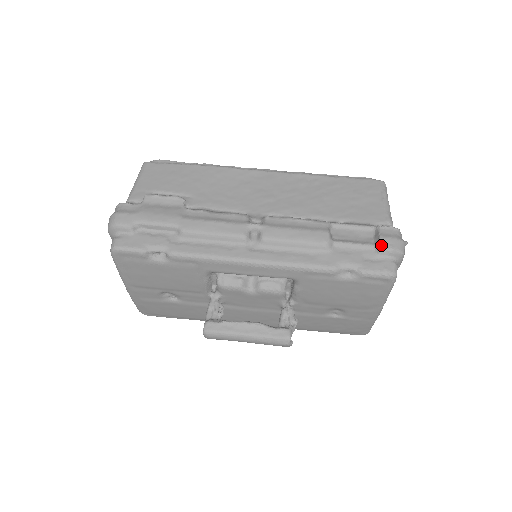
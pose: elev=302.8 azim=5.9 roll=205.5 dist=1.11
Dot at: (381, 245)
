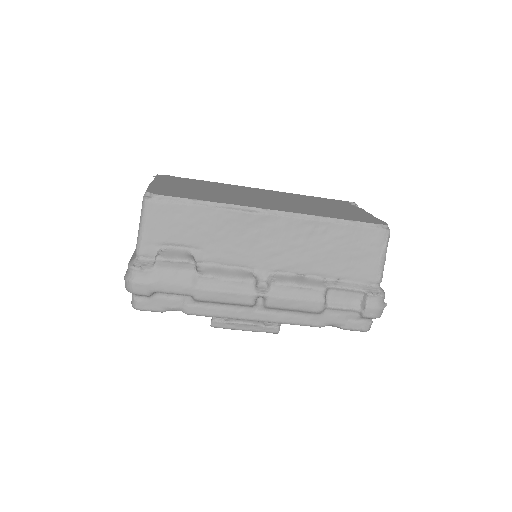
Dot at: (364, 314)
